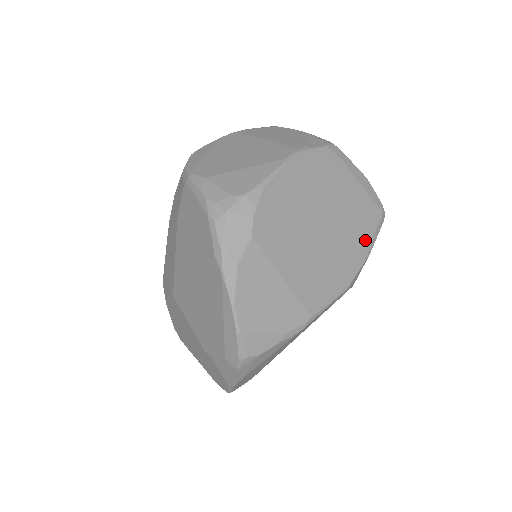
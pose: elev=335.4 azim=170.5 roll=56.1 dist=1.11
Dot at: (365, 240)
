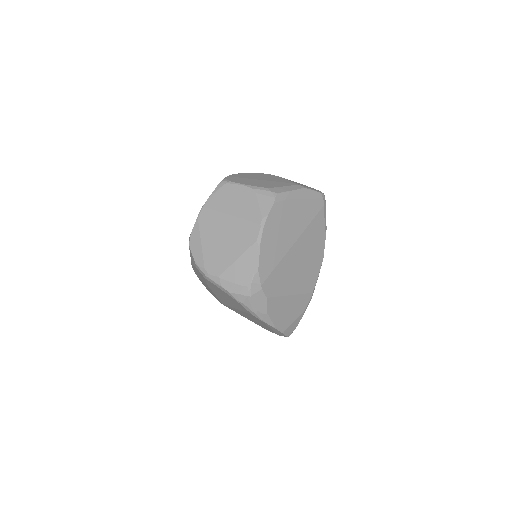
Dot at: (321, 226)
